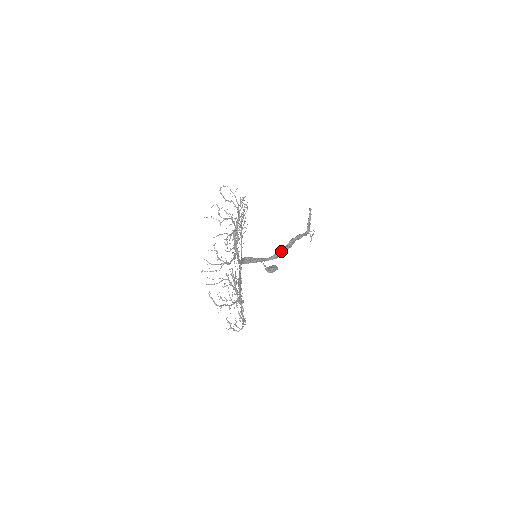
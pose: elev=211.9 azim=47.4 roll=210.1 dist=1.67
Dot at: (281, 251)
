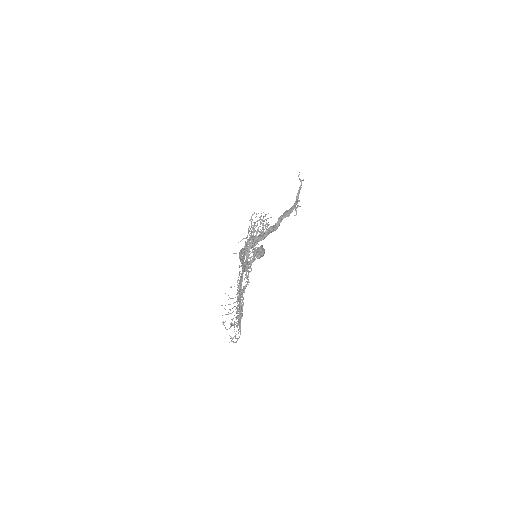
Dot at: (270, 232)
